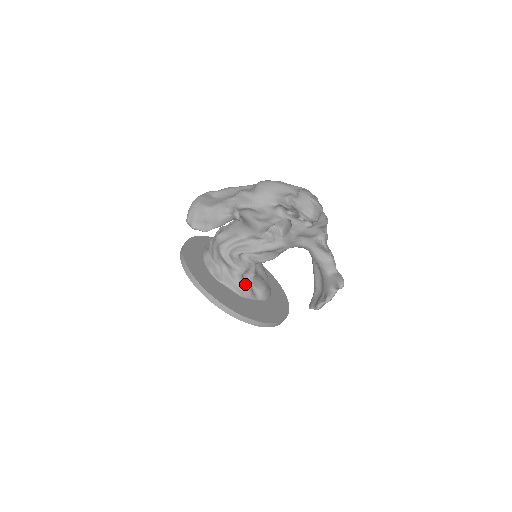
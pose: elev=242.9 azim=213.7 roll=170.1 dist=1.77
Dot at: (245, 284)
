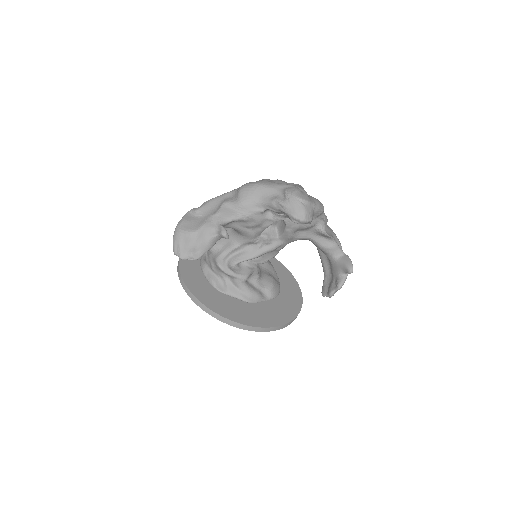
Dot at: (251, 289)
